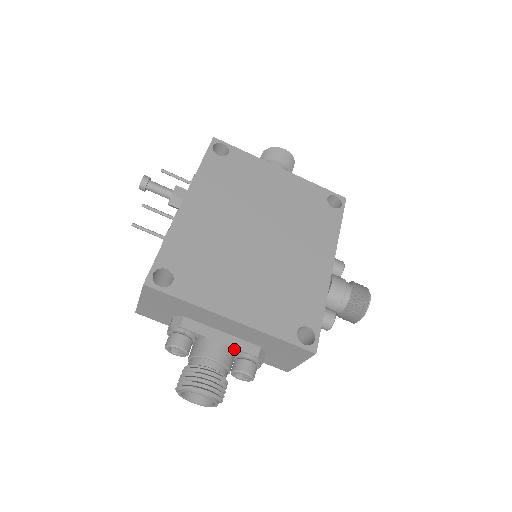
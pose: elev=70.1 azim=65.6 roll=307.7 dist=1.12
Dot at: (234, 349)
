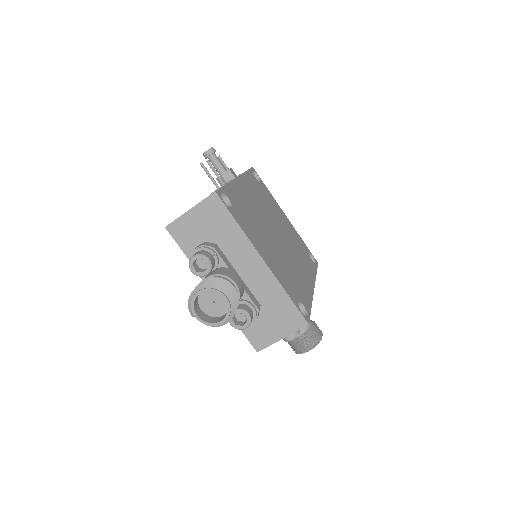
Dot at: (243, 292)
